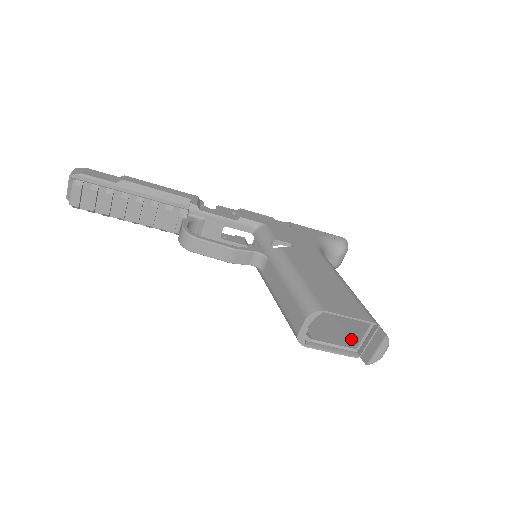
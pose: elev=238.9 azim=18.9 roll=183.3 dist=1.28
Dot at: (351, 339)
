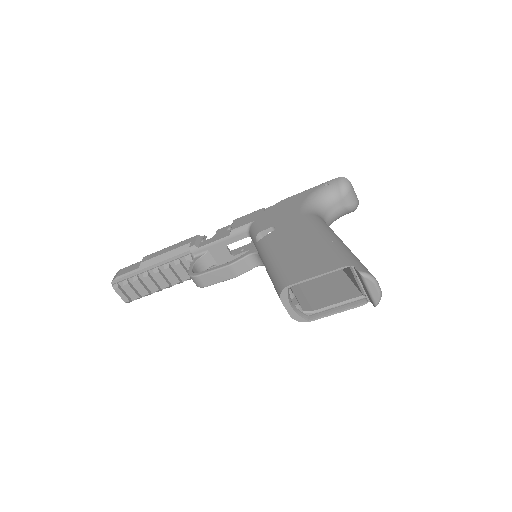
Dot at: (356, 287)
